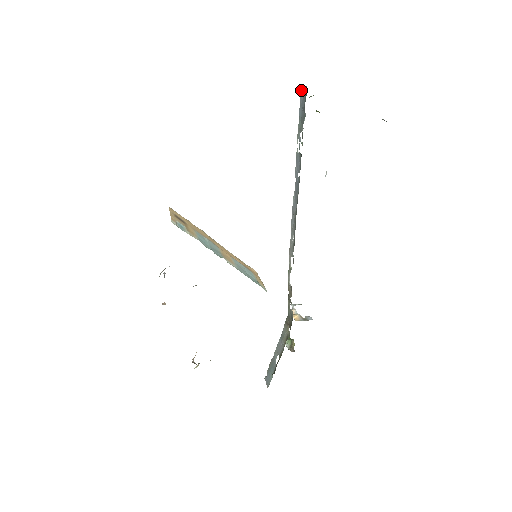
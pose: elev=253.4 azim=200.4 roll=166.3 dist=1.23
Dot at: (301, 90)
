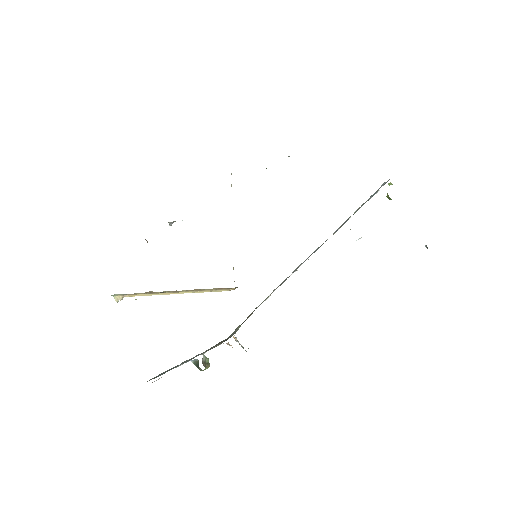
Dot at: (384, 183)
